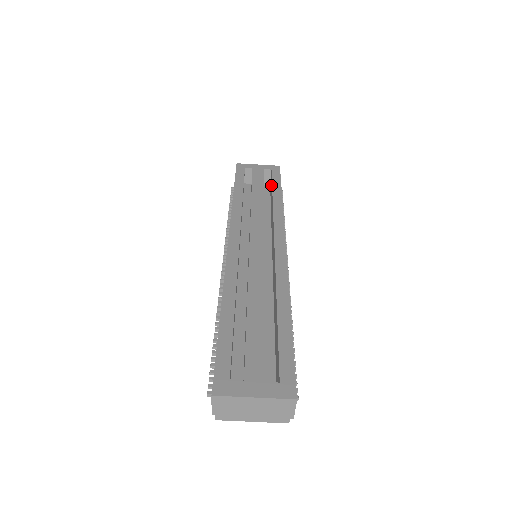
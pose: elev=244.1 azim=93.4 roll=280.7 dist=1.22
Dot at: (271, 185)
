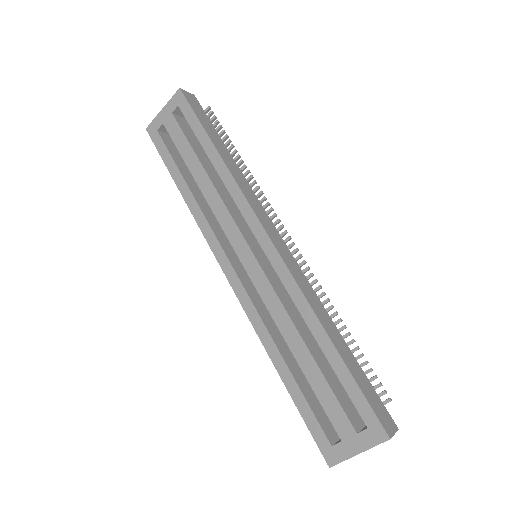
Dot at: occluded
